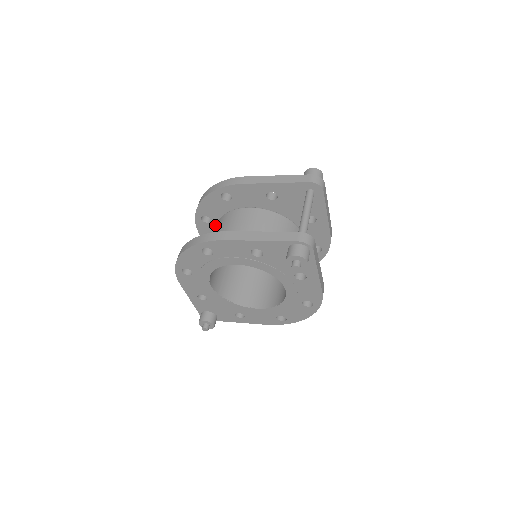
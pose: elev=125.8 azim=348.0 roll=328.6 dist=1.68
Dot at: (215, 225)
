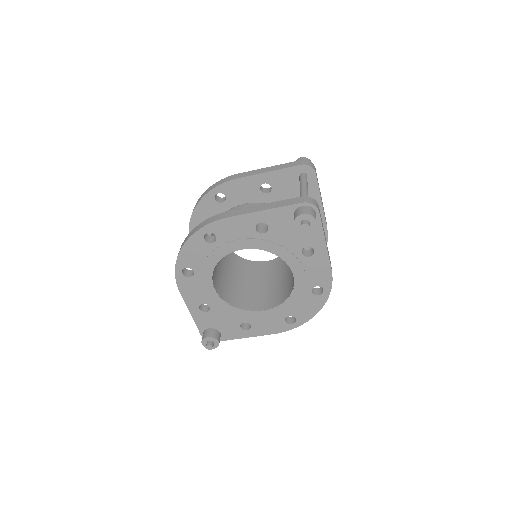
Dot at: occluded
